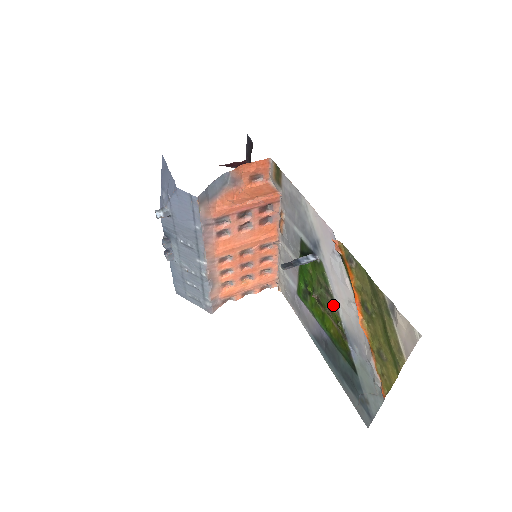
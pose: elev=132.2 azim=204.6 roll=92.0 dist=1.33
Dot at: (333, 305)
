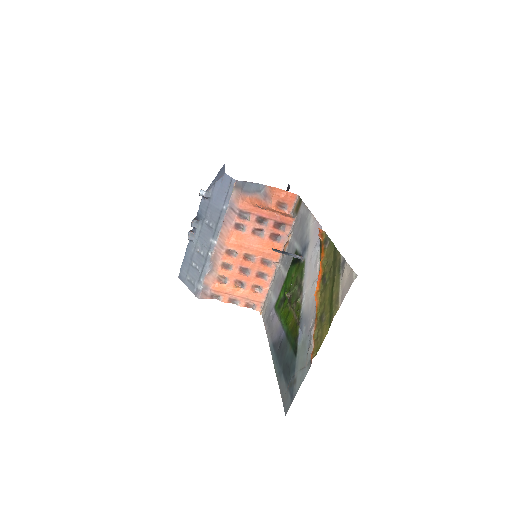
Dot at: (300, 296)
